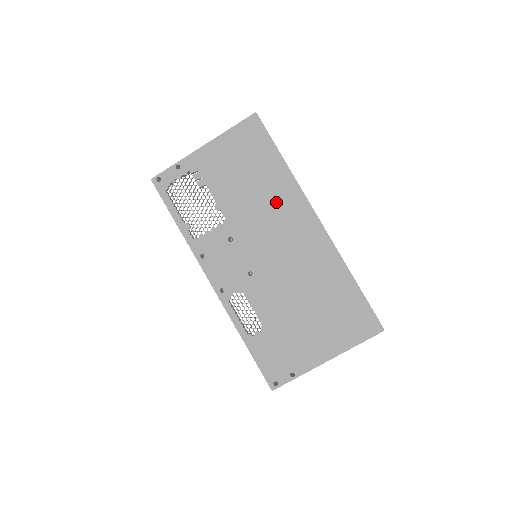
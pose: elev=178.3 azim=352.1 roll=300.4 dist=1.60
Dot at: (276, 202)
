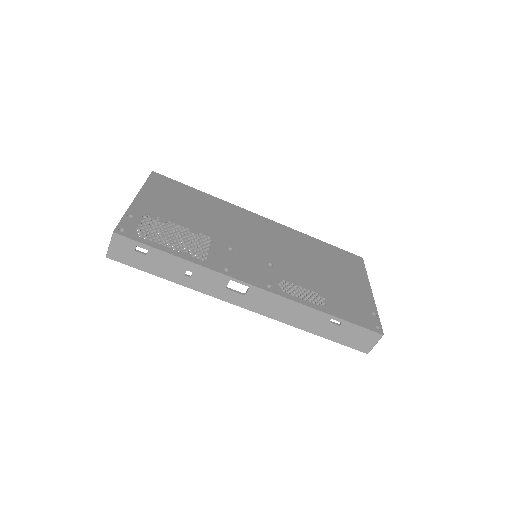
Dot at: (228, 215)
